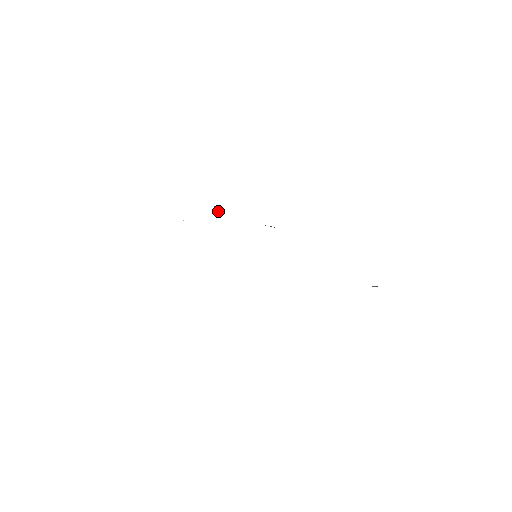
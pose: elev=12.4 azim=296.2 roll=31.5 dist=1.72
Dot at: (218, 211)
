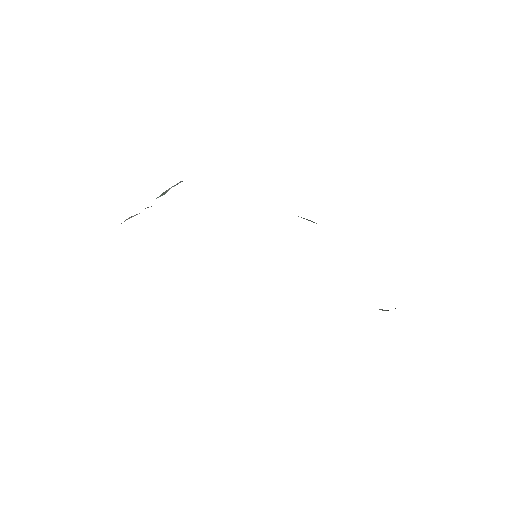
Dot at: occluded
